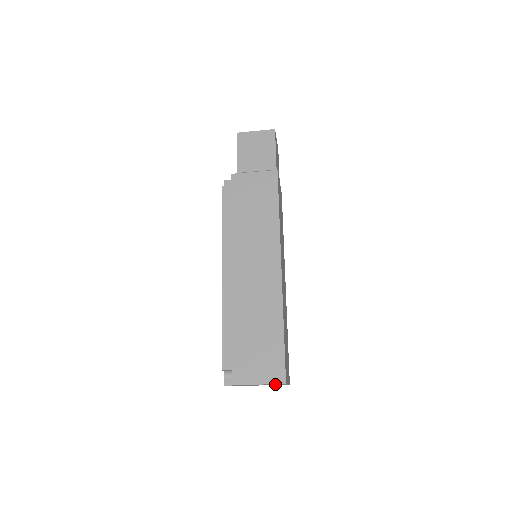
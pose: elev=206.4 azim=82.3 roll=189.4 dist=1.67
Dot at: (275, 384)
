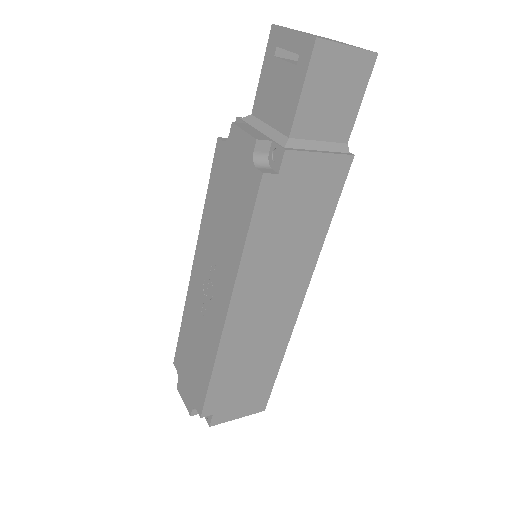
Dot at: occluded
